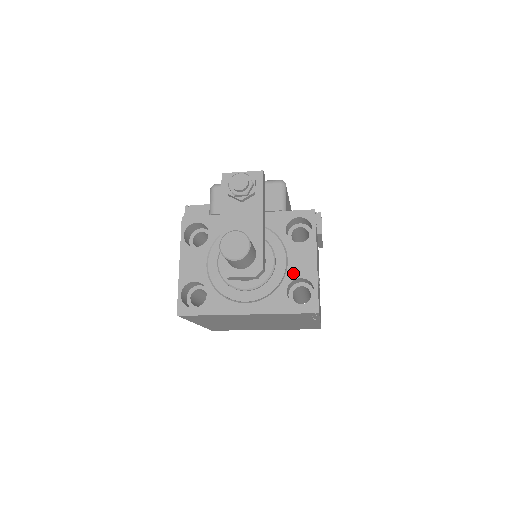
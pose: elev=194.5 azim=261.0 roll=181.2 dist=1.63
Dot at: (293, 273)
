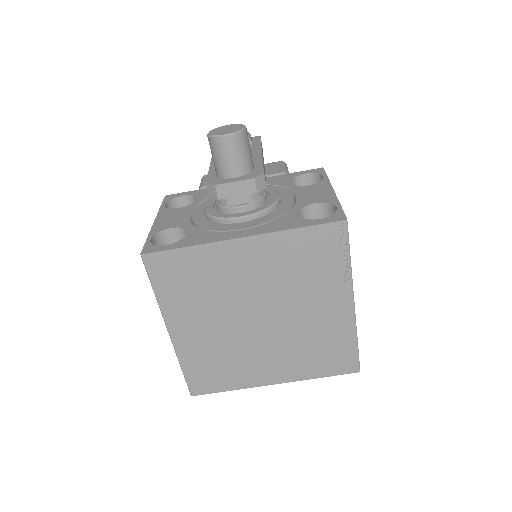
Dot at: (304, 202)
